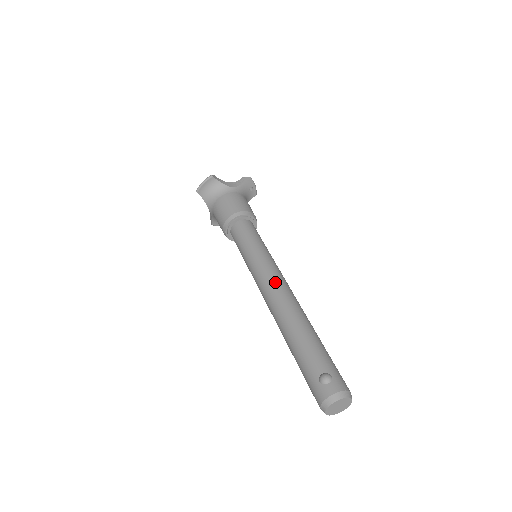
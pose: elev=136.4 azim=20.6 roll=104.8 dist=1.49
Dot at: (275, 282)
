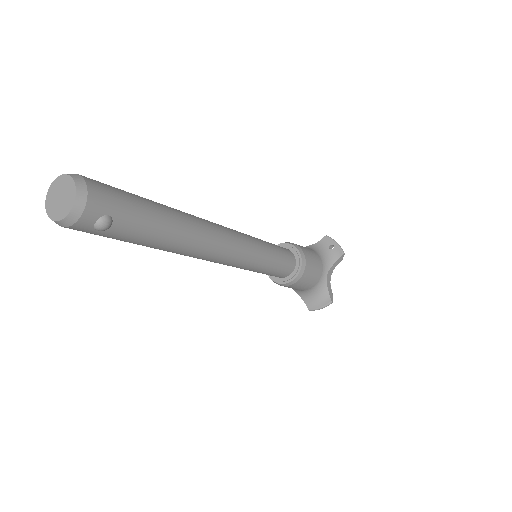
Dot at: occluded
